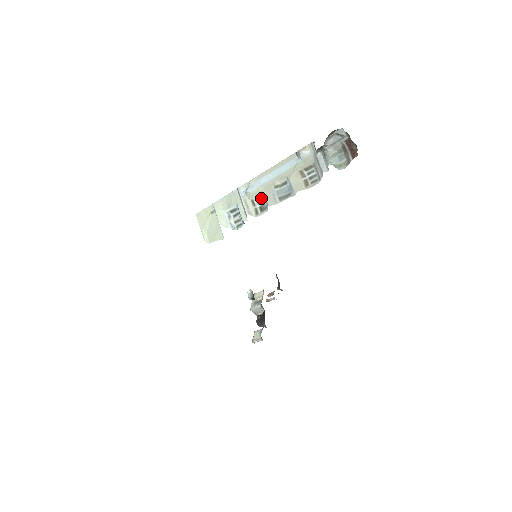
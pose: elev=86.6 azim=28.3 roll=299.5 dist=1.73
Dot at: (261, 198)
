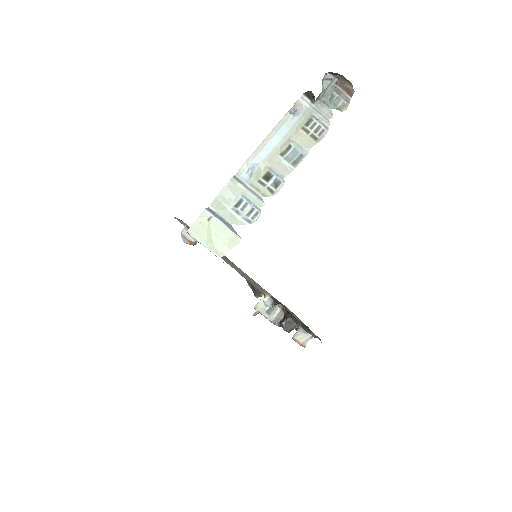
Dot at: (267, 175)
